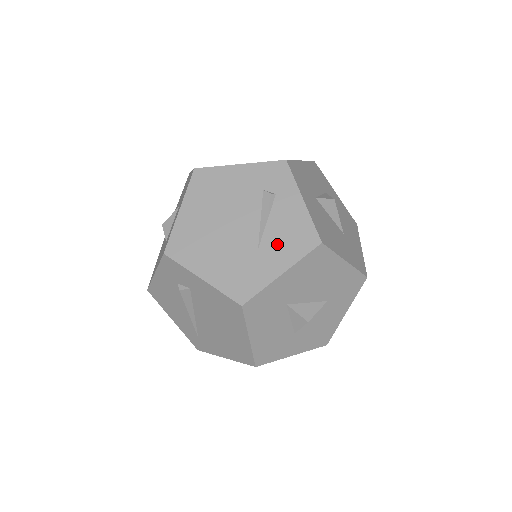
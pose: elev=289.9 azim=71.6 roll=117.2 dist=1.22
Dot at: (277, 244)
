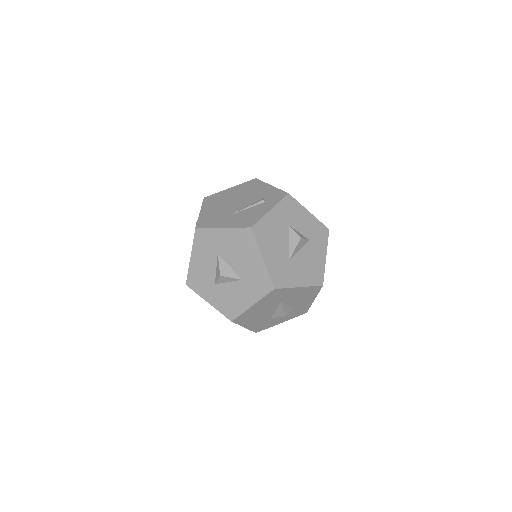
Dot at: (238, 218)
